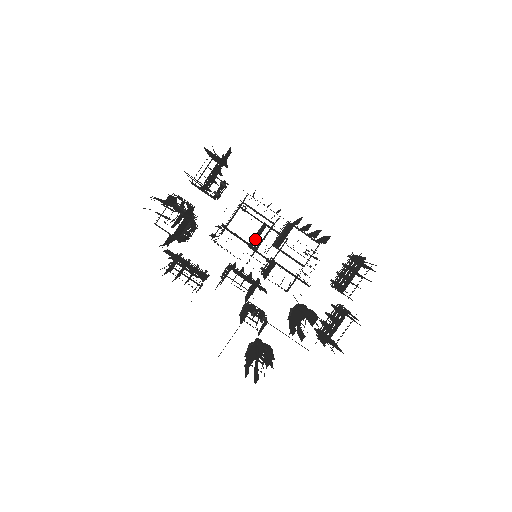
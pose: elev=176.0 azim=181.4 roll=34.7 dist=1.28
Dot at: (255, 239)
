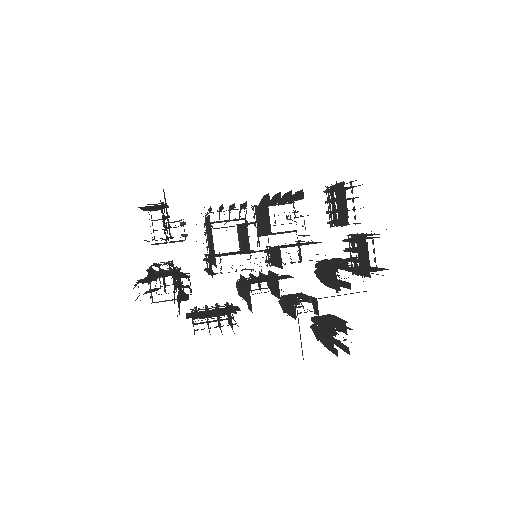
Dot at: (243, 244)
